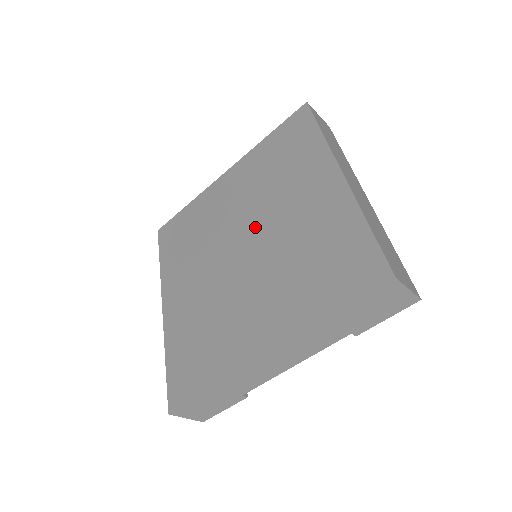
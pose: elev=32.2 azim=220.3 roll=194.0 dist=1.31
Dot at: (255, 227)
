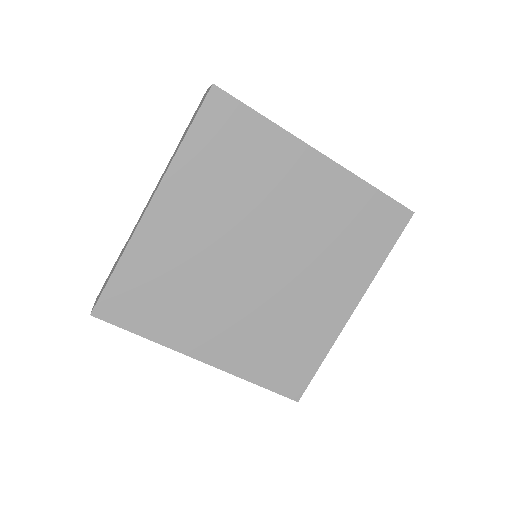
Dot at: (261, 238)
